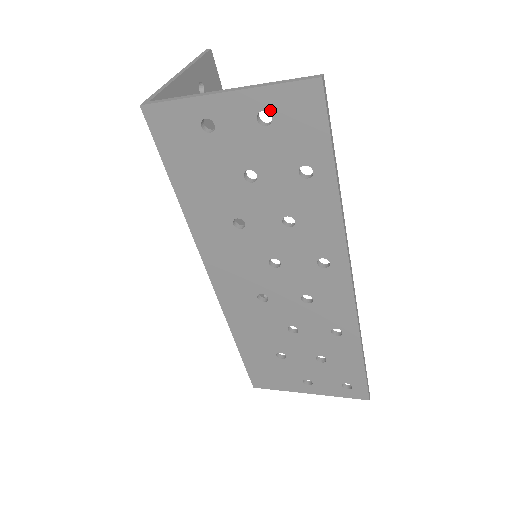
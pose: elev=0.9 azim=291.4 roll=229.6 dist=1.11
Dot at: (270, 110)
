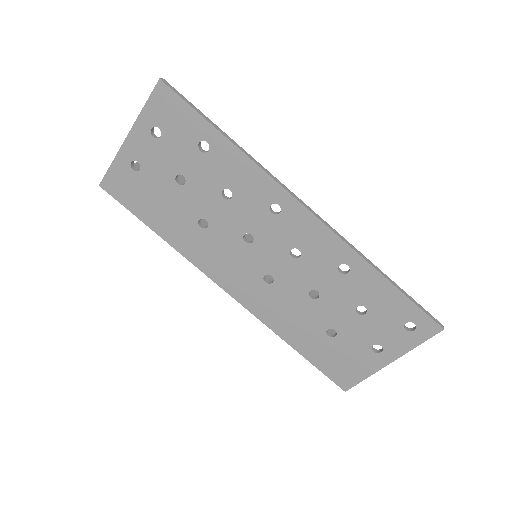
Dot at: (154, 124)
